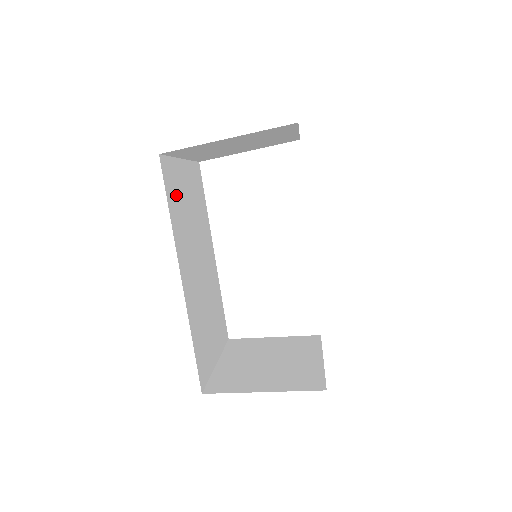
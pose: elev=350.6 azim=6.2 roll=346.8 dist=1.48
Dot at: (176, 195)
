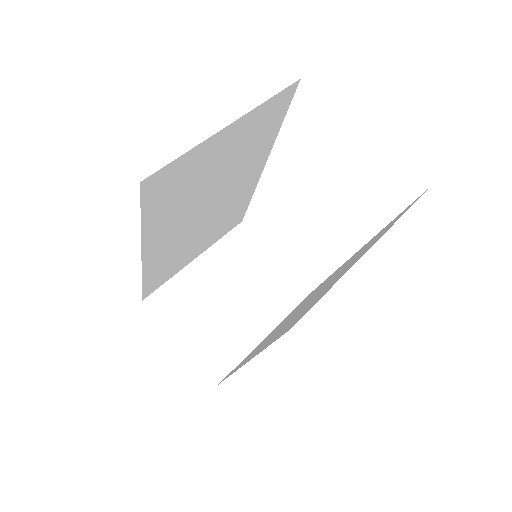
Dot at: (176, 188)
